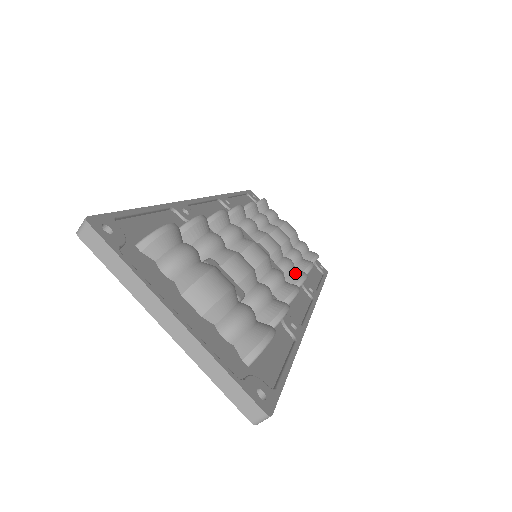
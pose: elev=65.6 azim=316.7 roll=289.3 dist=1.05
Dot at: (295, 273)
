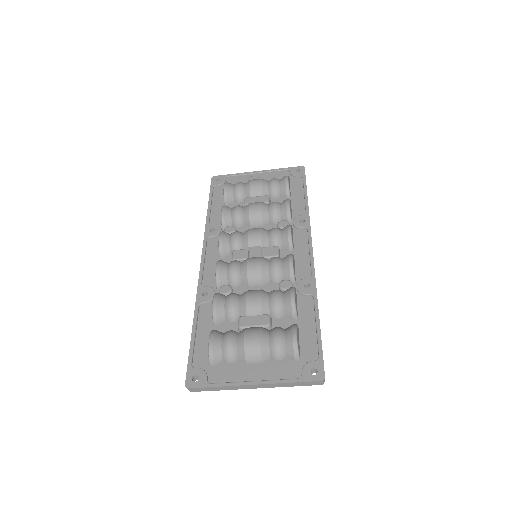
Dot at: (283, 237)
